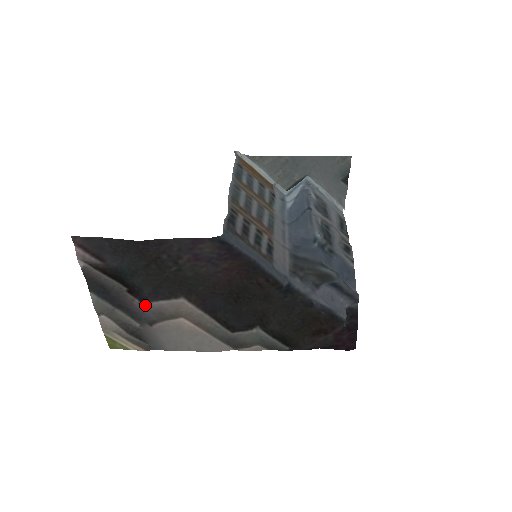
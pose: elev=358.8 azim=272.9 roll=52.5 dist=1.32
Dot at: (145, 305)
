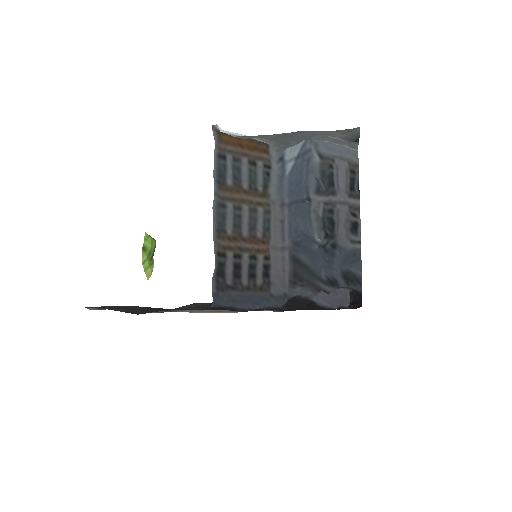
Dot at: occluded
